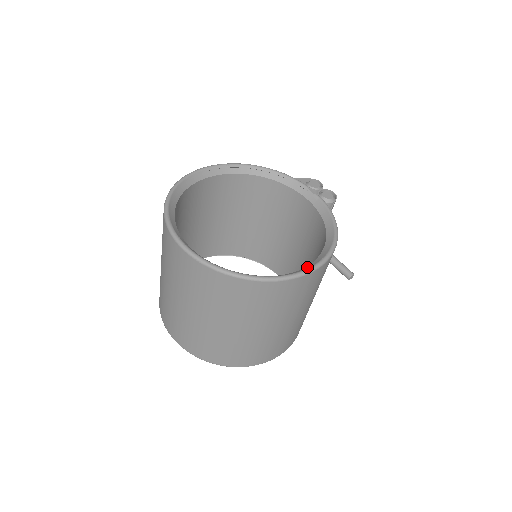
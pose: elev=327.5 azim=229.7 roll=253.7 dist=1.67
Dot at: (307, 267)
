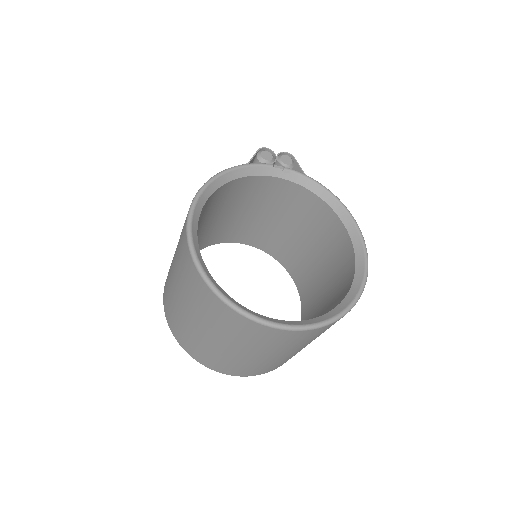
Dot at: (358, 251)
